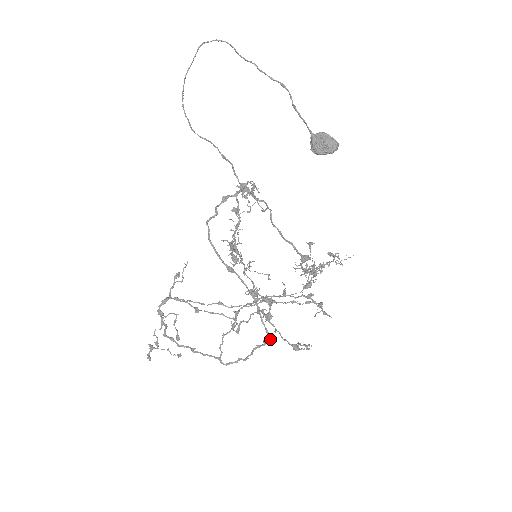
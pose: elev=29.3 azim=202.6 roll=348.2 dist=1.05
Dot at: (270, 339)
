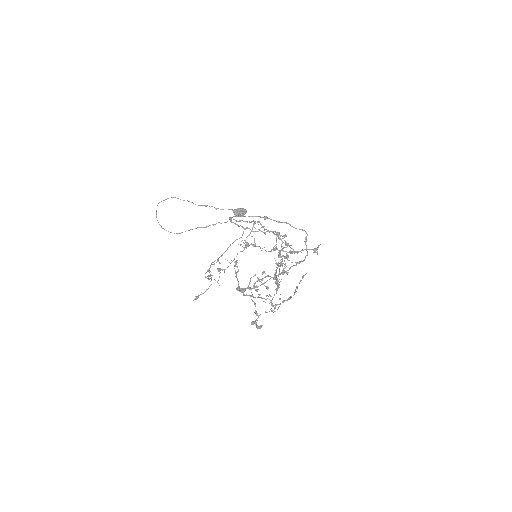
Dot at: (306, 232)
